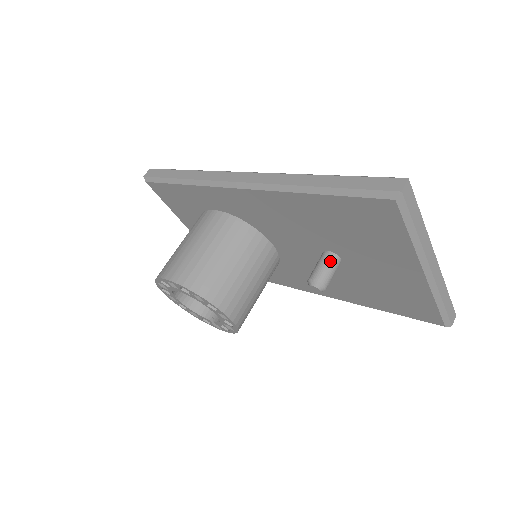
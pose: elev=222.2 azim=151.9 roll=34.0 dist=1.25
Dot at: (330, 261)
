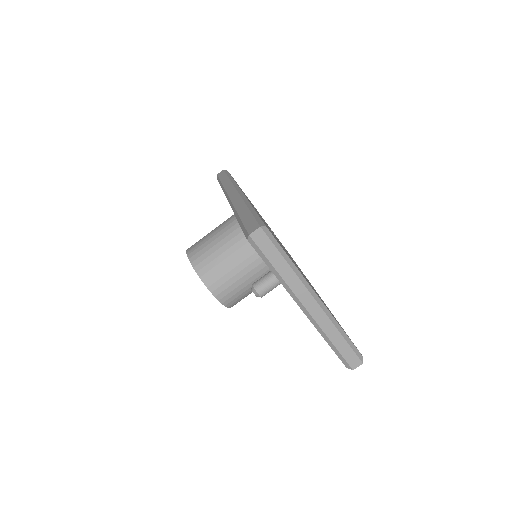
Dot at: (271, 276)
